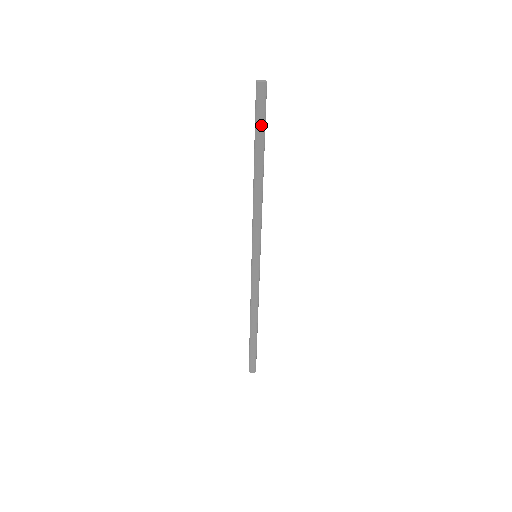
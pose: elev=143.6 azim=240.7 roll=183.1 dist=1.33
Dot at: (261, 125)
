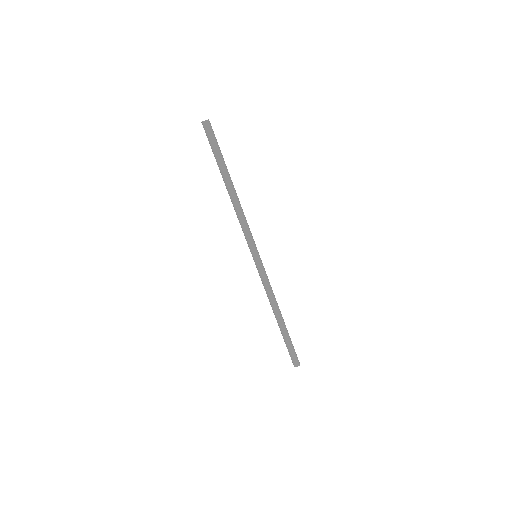
Dot at: (219, 150)
